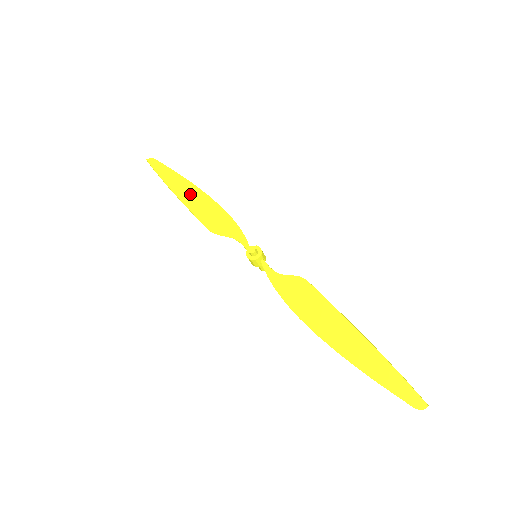
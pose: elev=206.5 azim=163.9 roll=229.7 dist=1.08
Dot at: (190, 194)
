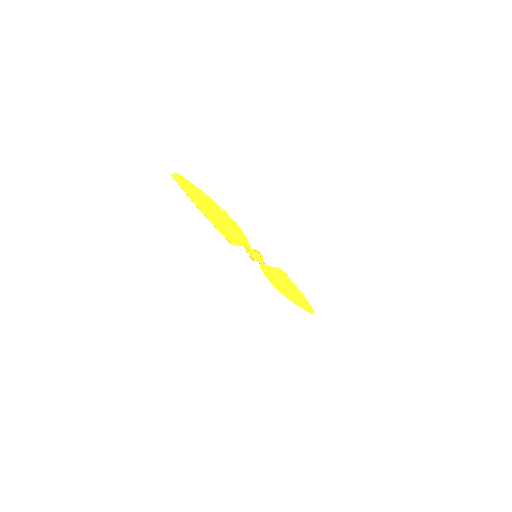
Dot at: (213, 212)
